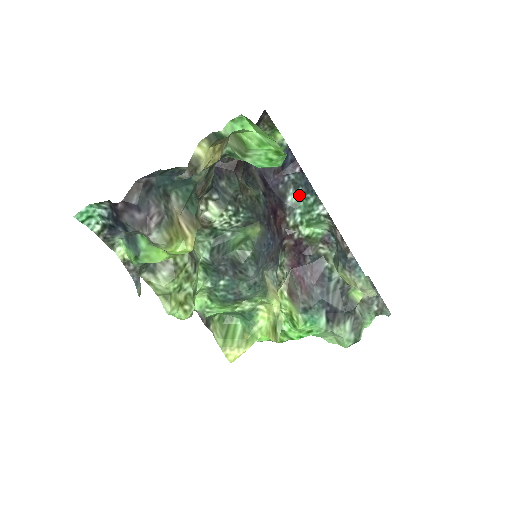
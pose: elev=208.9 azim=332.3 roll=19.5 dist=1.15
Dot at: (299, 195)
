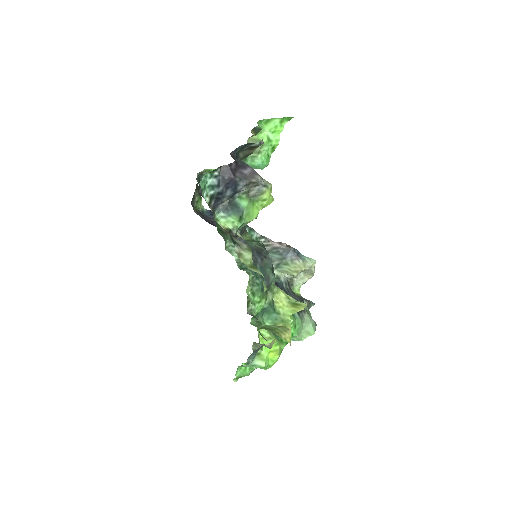
Dot at: occluded
